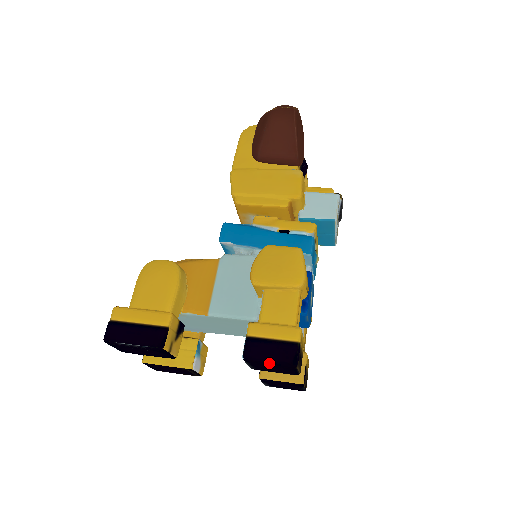
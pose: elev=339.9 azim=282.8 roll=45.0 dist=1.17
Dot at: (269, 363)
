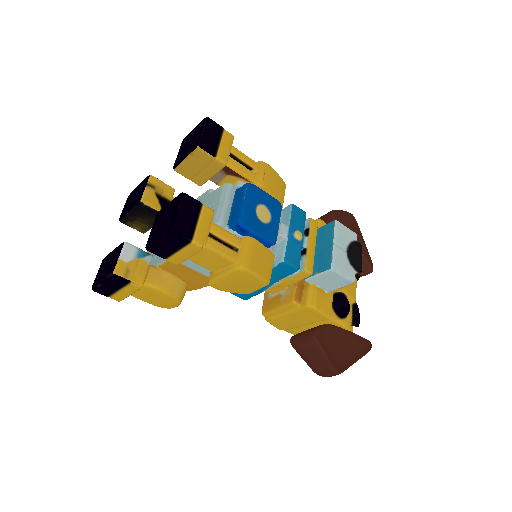
Dot at: (194, 129)
